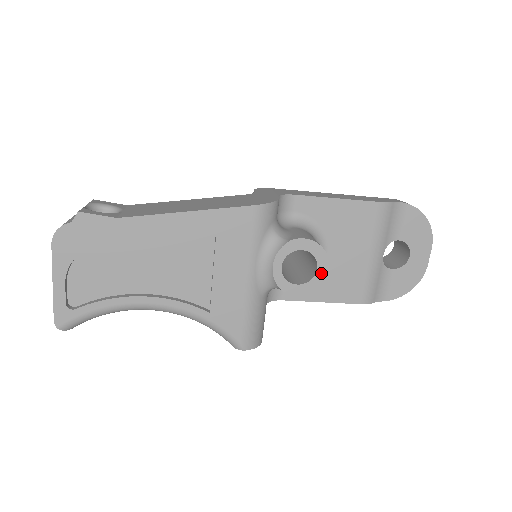
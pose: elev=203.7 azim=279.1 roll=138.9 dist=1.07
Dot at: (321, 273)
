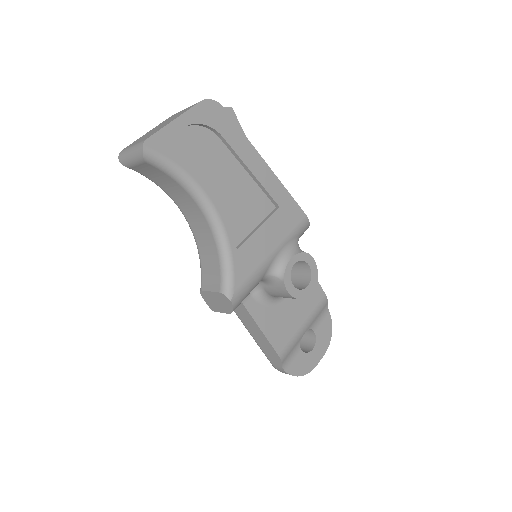
Dot at: (307, 291)
